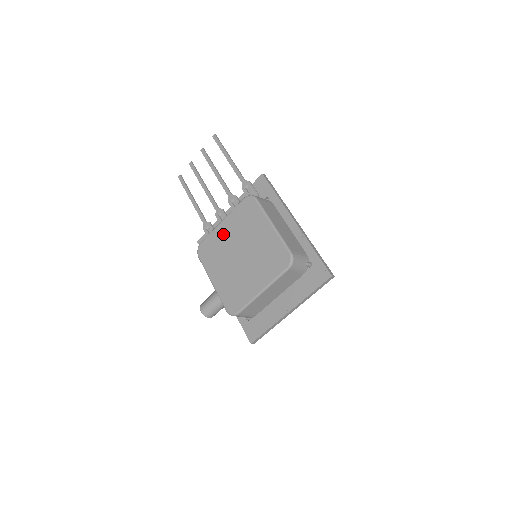
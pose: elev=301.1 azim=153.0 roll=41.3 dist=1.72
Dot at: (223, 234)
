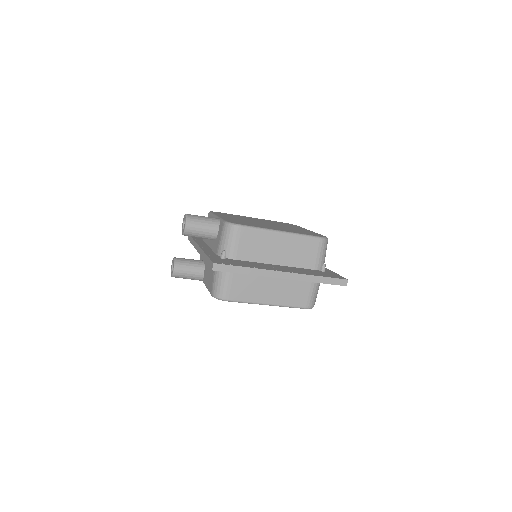
Dot at: (250, 218)
